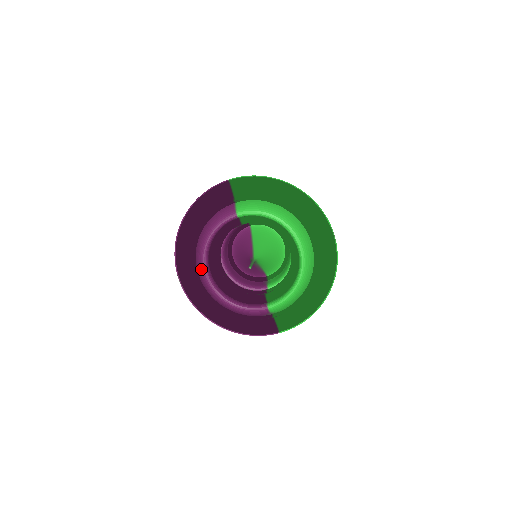
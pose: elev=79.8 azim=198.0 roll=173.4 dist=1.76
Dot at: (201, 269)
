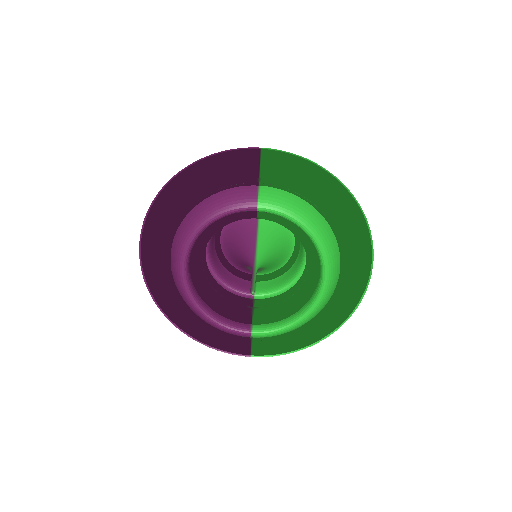
Dot at: (178, 259)
